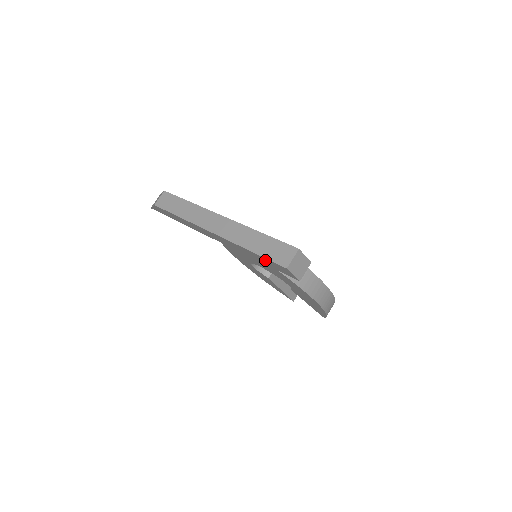
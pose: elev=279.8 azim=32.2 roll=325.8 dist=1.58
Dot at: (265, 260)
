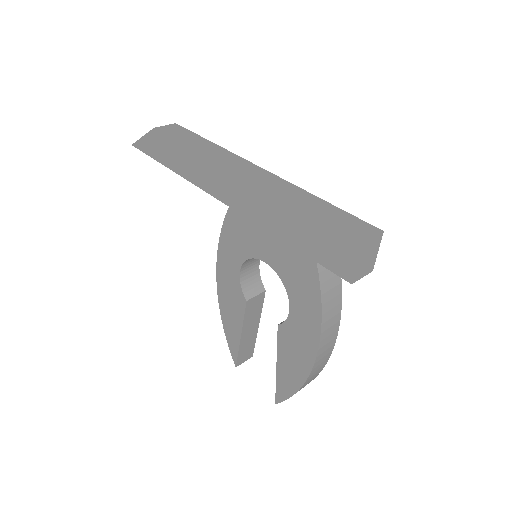
Dot at: (315, 231)
